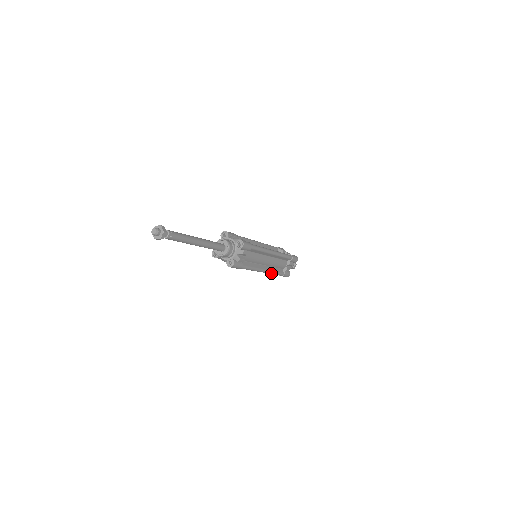
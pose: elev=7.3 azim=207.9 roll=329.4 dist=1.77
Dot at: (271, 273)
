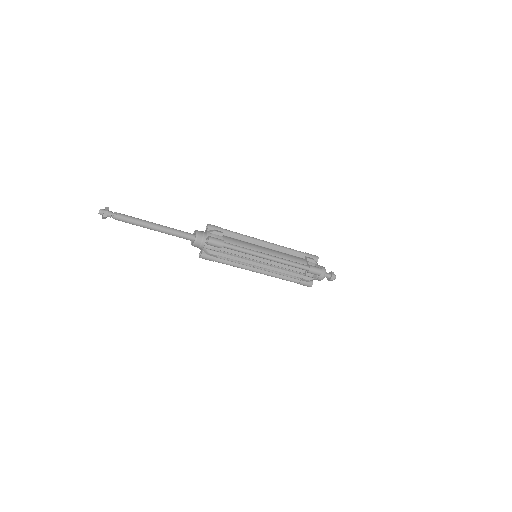
Dot at: (284, 261)
